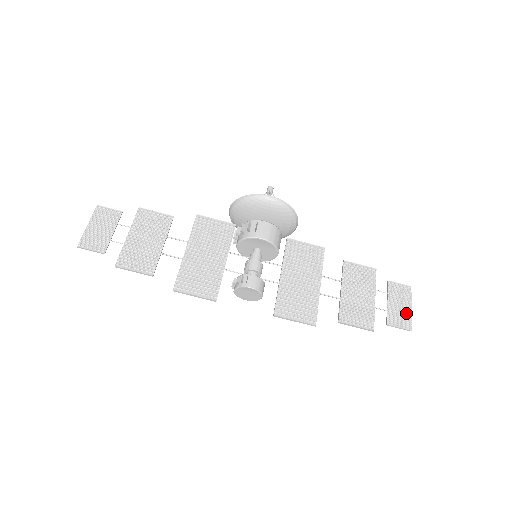
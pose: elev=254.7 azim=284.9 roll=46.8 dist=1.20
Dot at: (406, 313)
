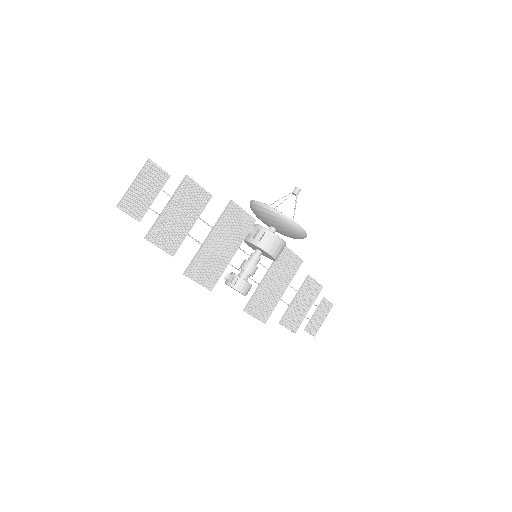
Dot at: (319, 324)
